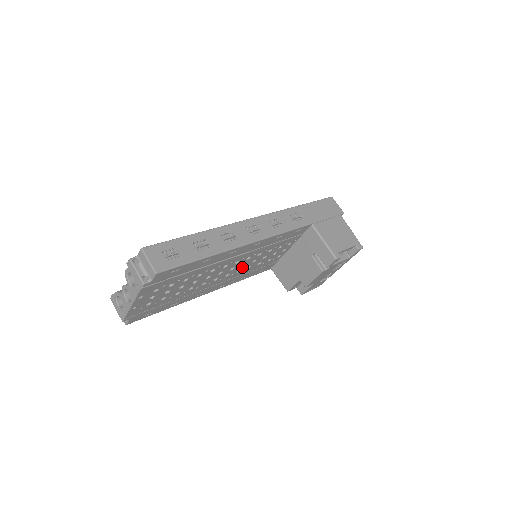
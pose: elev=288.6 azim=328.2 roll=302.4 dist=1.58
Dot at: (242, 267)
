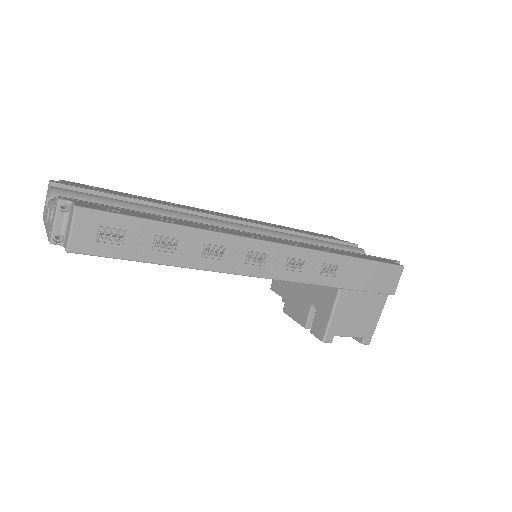
Dot at: occluded
